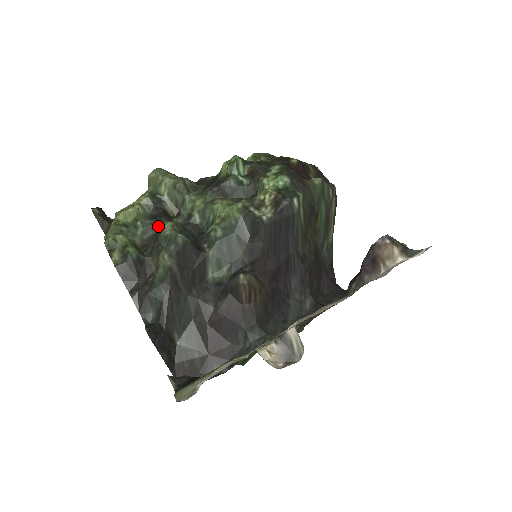
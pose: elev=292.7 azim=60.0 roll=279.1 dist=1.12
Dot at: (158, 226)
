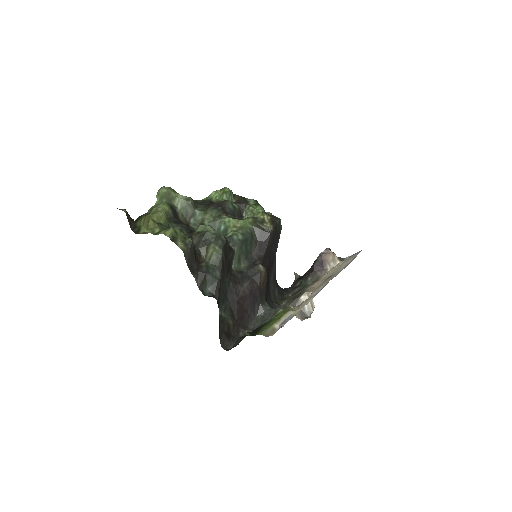
Dot at: (184, 229)
